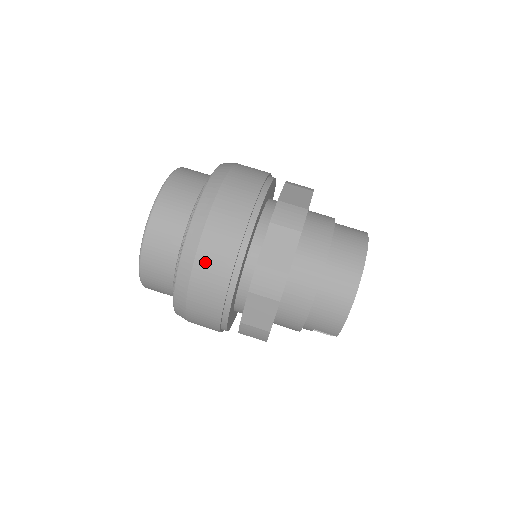
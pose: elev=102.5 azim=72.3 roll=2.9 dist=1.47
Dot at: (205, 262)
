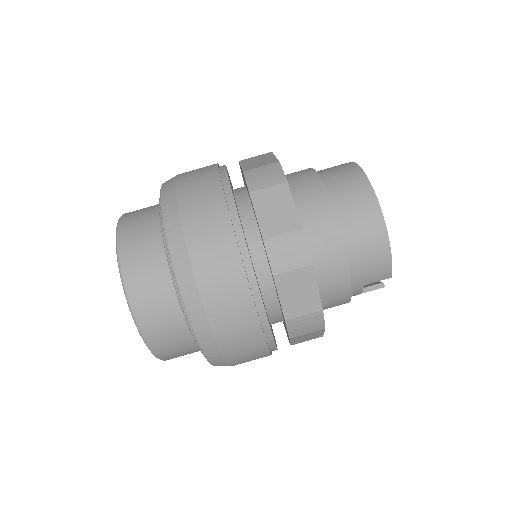
Dot at: (207, 272)
